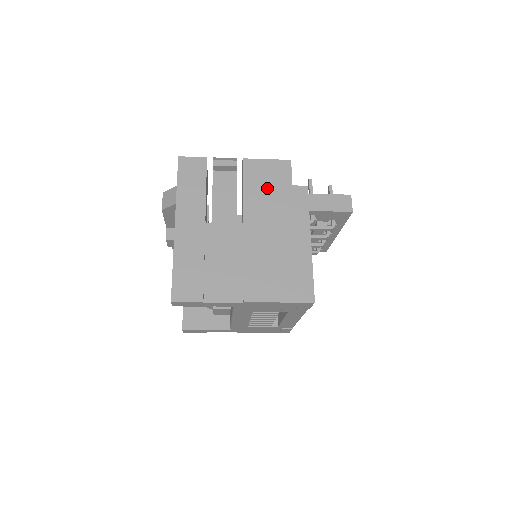
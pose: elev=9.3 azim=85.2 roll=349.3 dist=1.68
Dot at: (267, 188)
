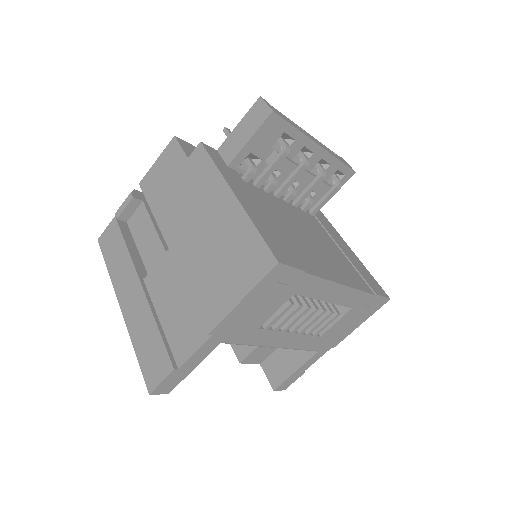
Dot at: (169, 187)
